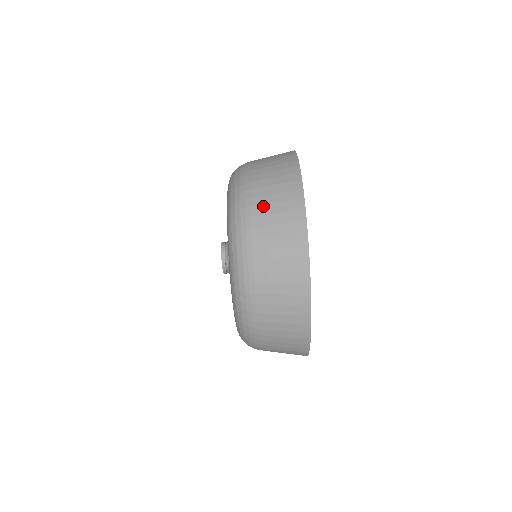
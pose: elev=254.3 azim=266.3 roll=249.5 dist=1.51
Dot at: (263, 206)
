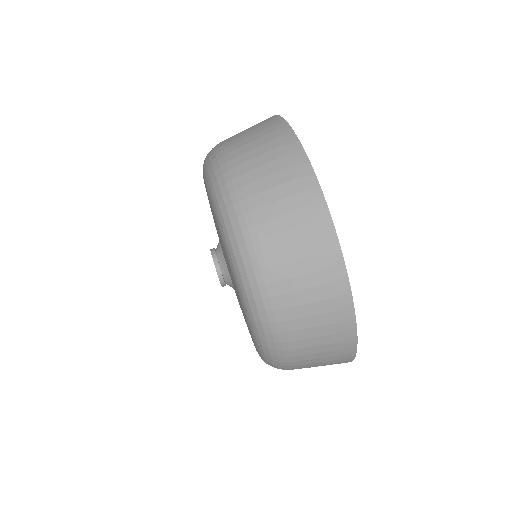
Dot at: (246, 153)
